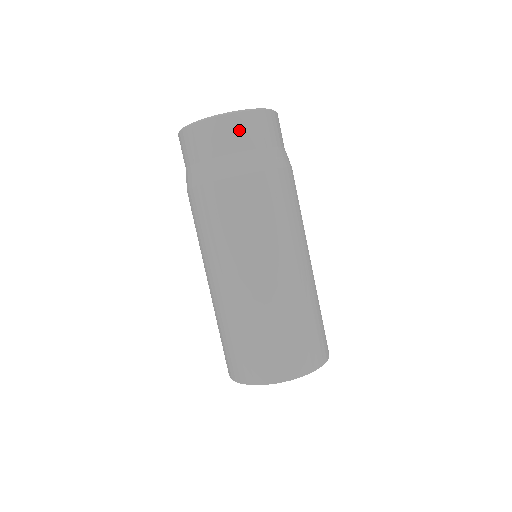
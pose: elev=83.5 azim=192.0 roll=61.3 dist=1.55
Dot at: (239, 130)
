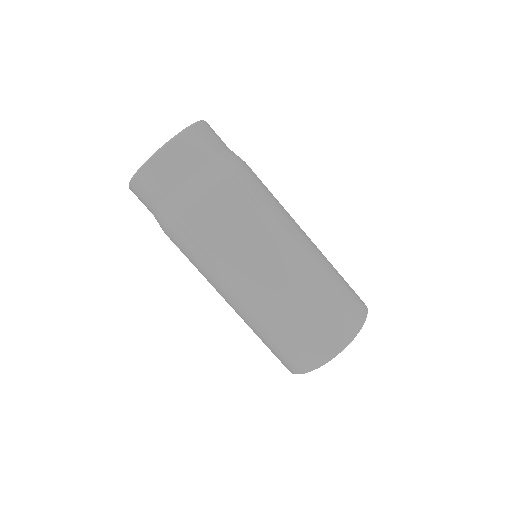
Dot at: (144, 192)
